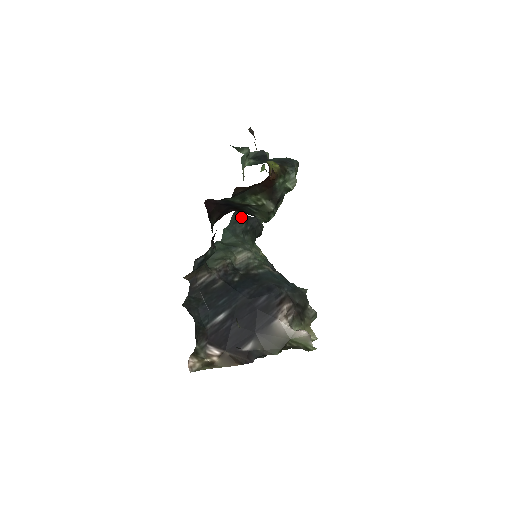
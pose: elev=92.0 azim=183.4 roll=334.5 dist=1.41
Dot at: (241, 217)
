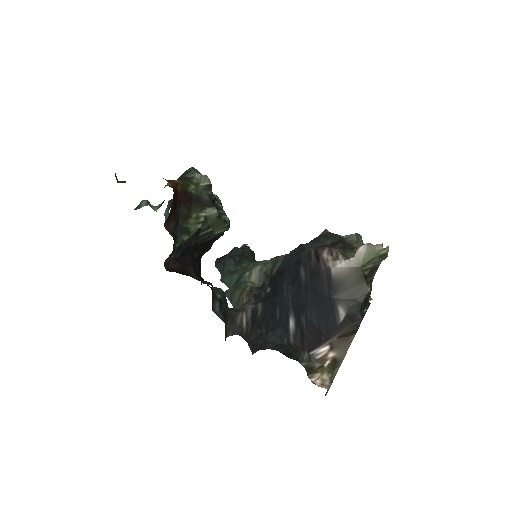
Dot at: (223, 260)
